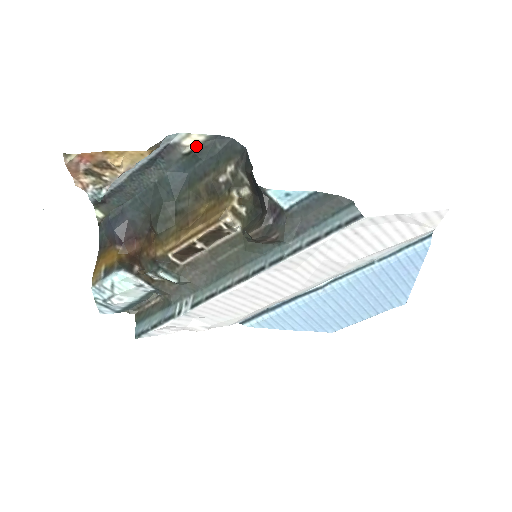
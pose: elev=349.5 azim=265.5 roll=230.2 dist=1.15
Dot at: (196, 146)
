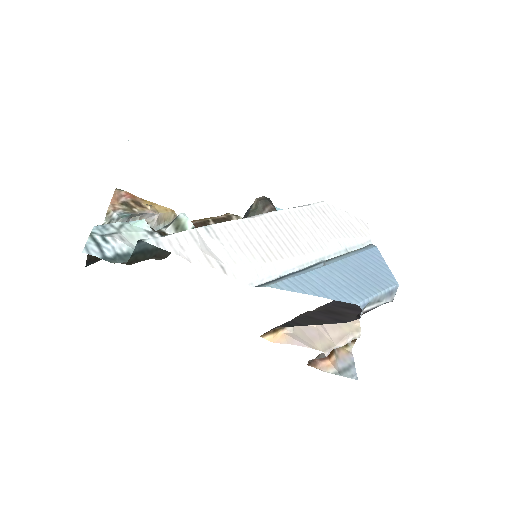
Dot at: occluded
